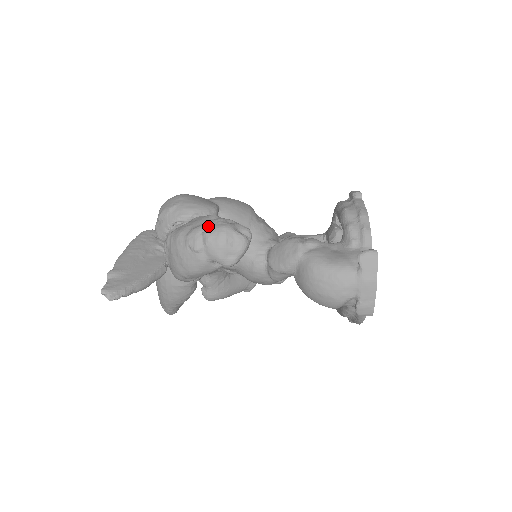
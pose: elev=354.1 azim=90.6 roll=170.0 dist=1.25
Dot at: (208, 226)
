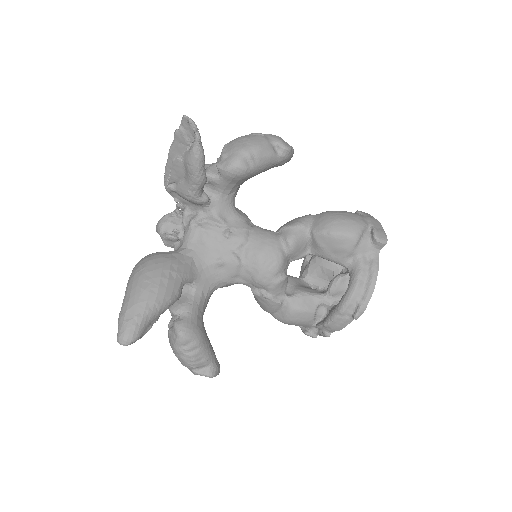
Dot at: occluded
